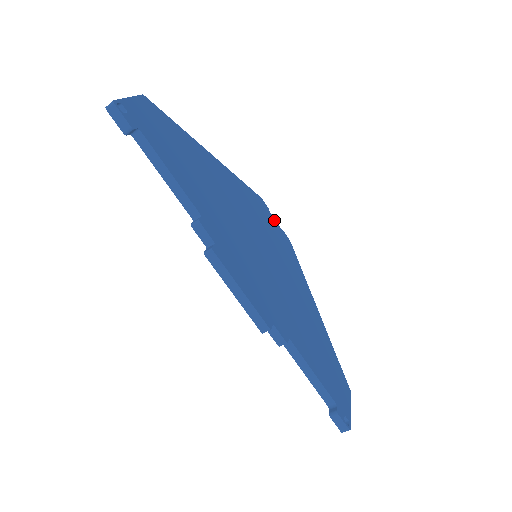
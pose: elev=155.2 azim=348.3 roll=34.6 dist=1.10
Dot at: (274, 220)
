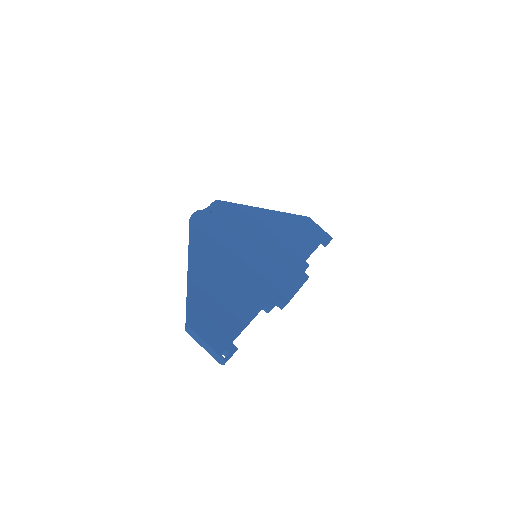
Dot at: (207, 210)
